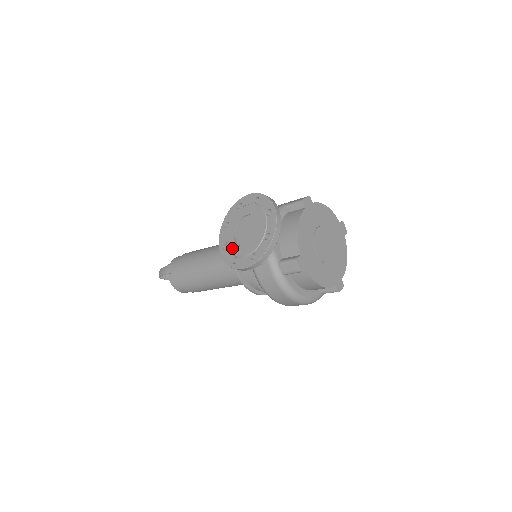
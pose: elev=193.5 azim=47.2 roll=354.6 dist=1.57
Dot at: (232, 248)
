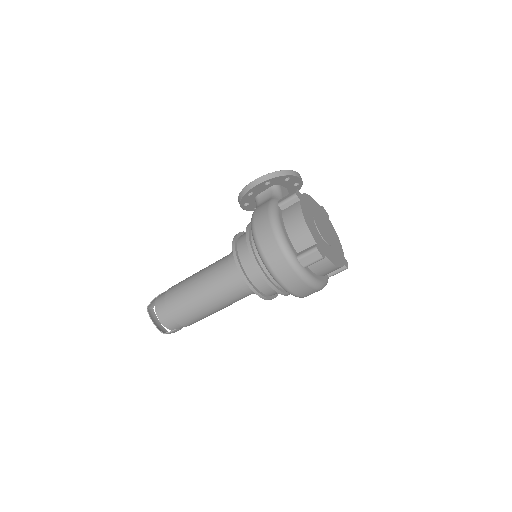
Dot at: occluded
